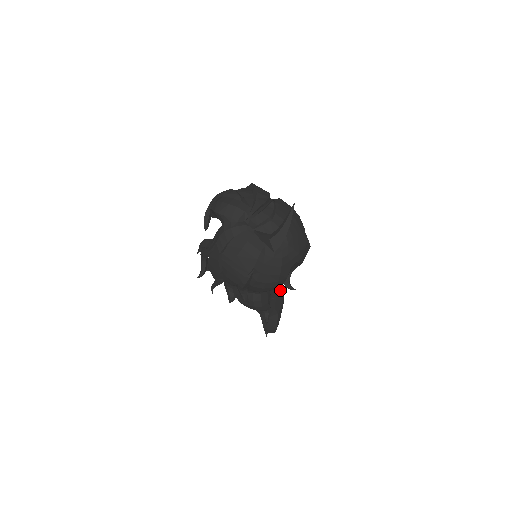
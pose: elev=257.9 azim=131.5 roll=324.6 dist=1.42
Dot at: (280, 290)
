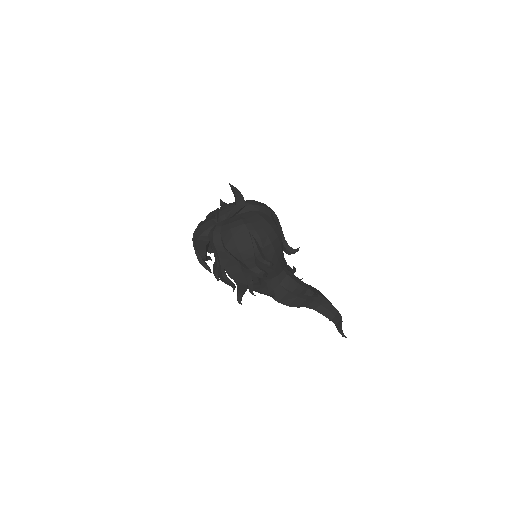
Dot at: occluded
